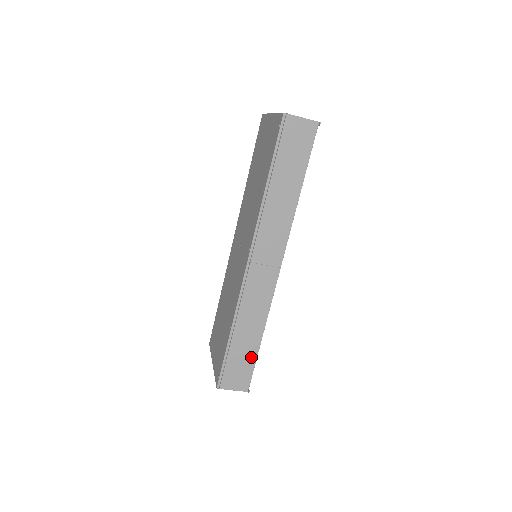
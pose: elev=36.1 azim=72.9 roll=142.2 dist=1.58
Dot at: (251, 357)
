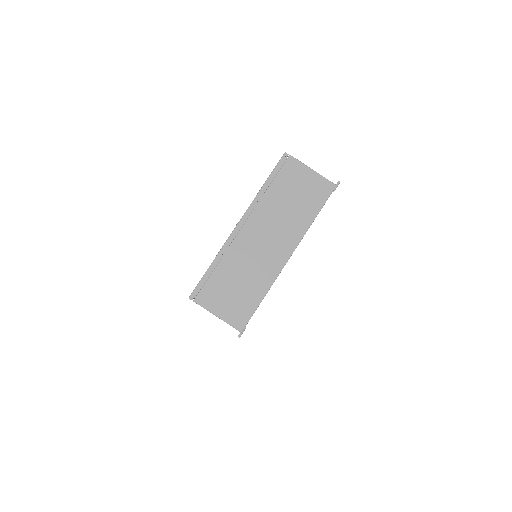
Dot at: occluded
